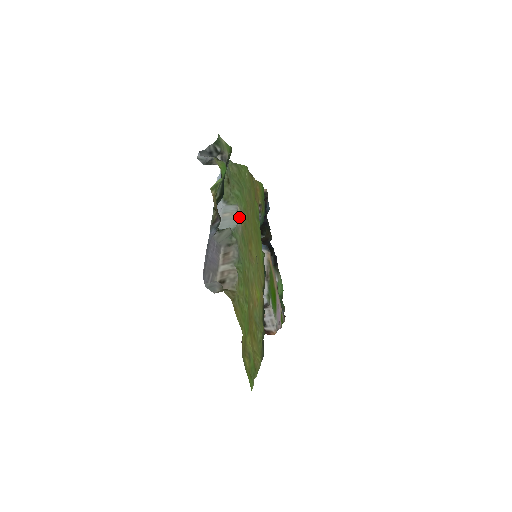
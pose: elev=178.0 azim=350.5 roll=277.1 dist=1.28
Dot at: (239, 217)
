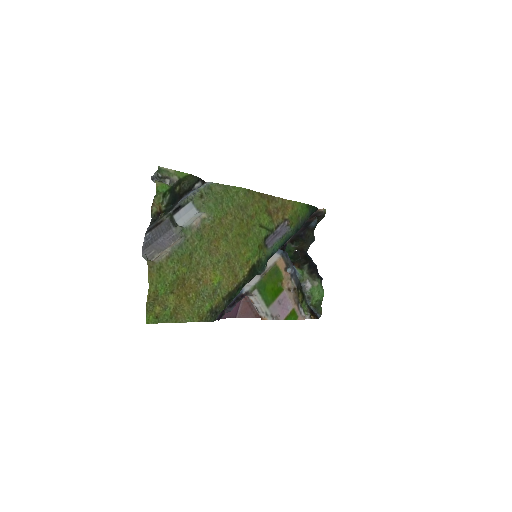
Dot at: (196, 220)
